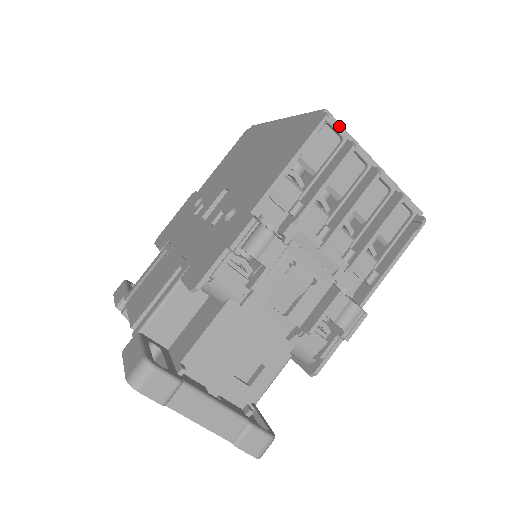
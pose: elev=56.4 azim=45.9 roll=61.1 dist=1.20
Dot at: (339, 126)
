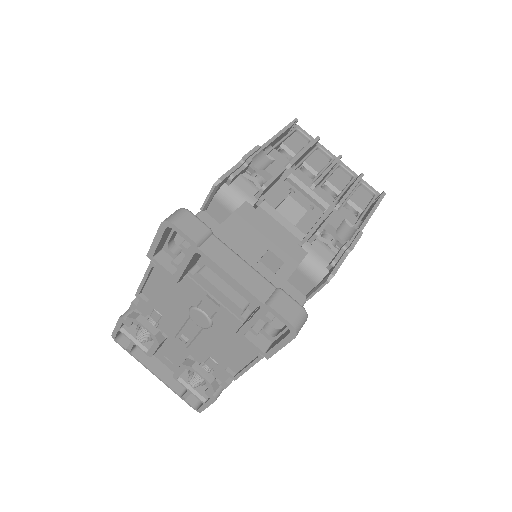
Dot at: (306, 133)
